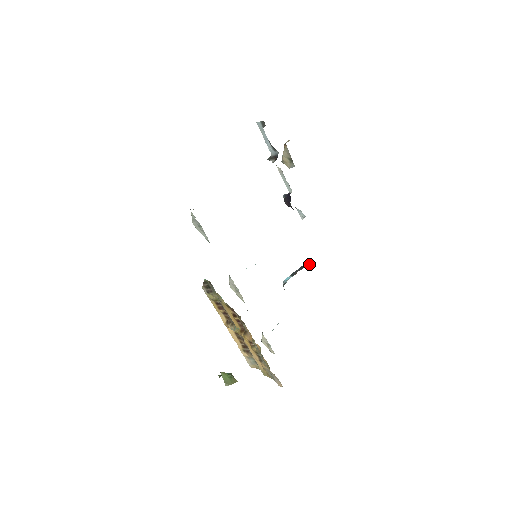
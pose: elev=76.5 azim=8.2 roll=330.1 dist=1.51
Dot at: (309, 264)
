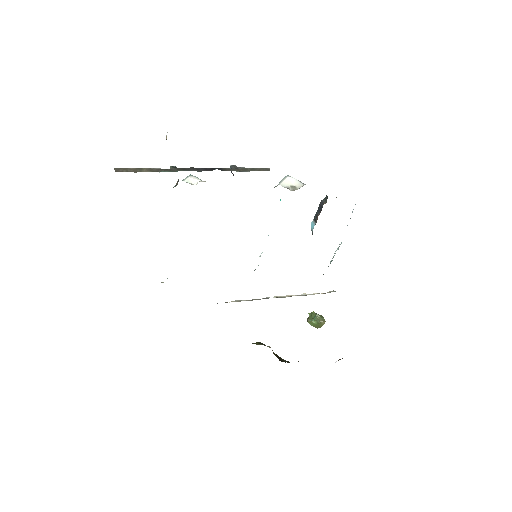
Dot at: (325, 203)
